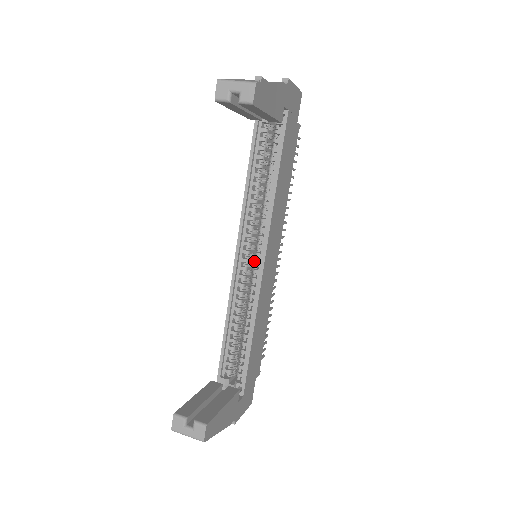
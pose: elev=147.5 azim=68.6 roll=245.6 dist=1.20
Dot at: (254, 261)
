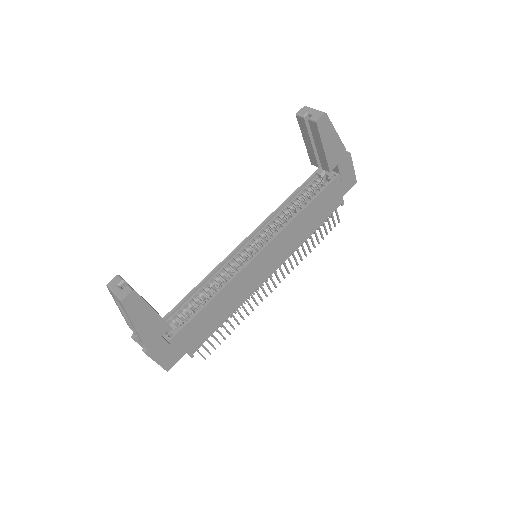
Dot at: (252, 252)
